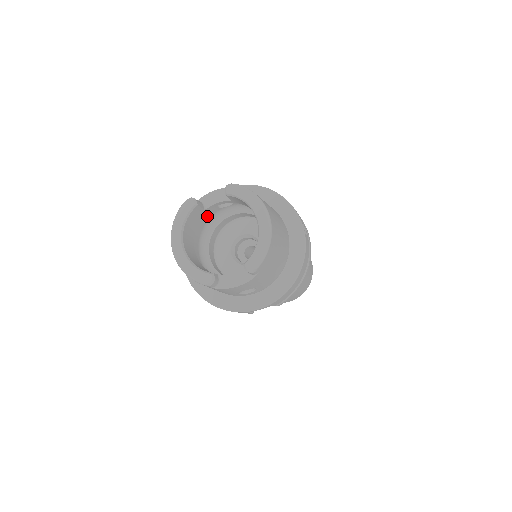
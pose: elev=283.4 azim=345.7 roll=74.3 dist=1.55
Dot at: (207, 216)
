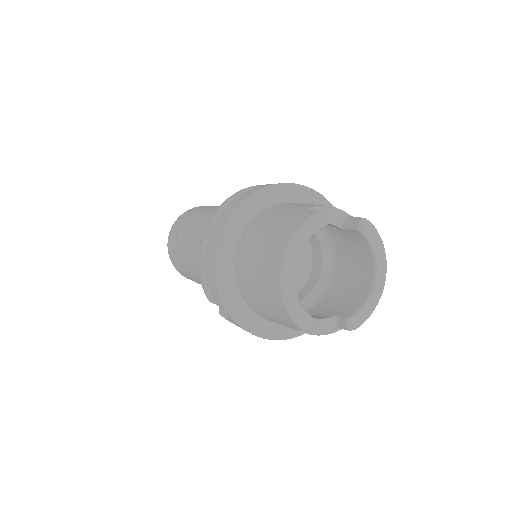
Dot at: occluded
